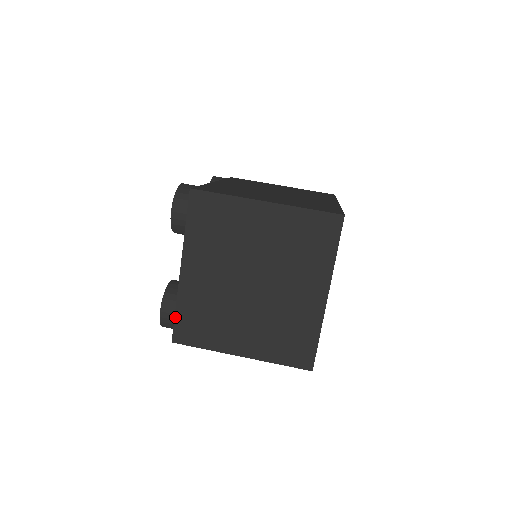
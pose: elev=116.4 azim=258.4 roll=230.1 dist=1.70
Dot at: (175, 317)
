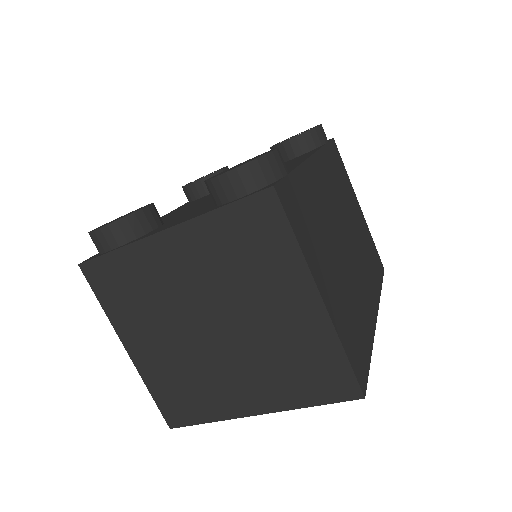
Dot at: (107, 254)
